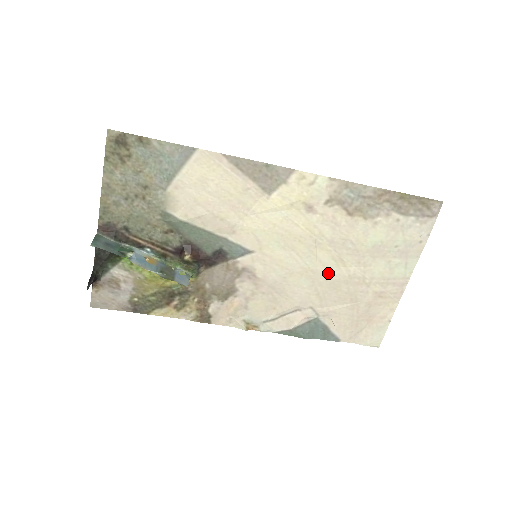
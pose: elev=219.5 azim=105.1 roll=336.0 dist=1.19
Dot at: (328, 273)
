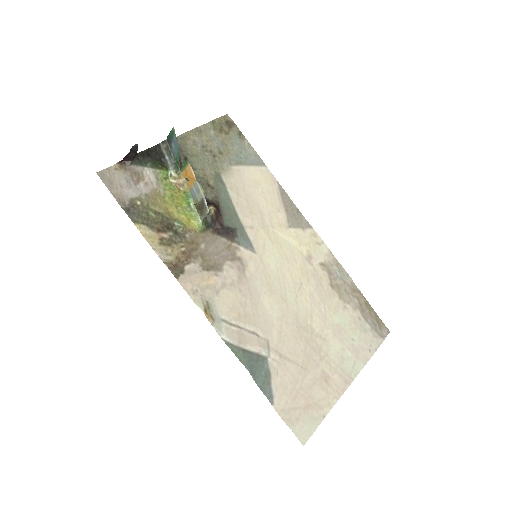
Dot at: (297, 319)
